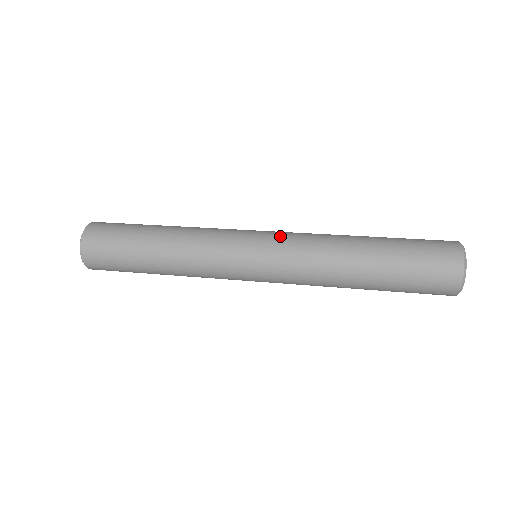
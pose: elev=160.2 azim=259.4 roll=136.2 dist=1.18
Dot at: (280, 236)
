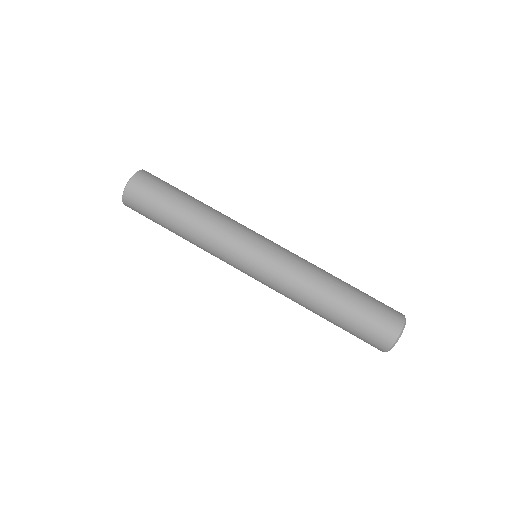
Dot at: (268, 275)
